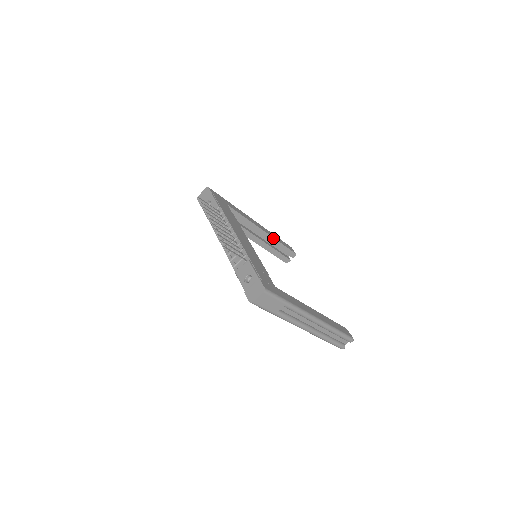
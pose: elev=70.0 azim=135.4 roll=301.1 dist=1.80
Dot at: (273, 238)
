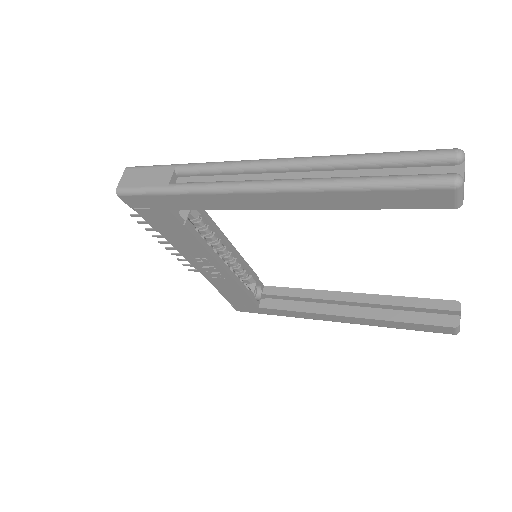
Dot at: (378, 296)
